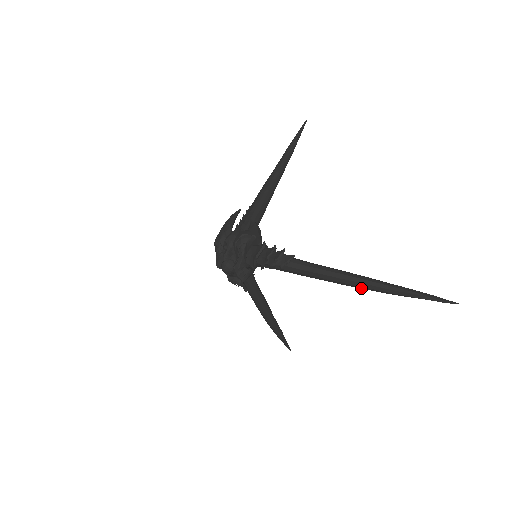
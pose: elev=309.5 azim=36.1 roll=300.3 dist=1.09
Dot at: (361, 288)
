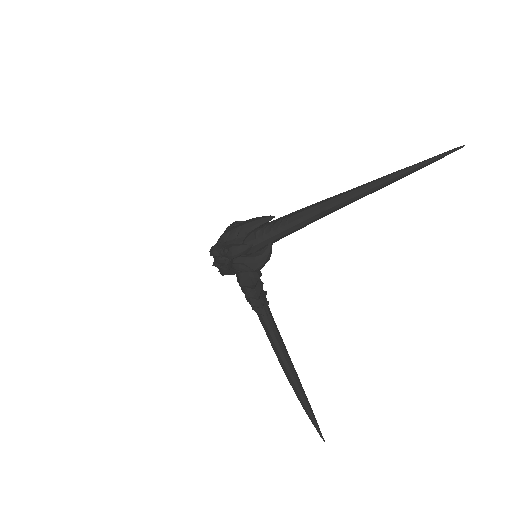
Dot at: (287, 375)
